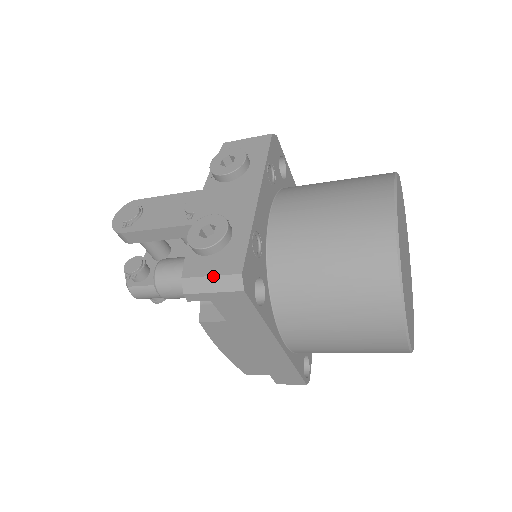
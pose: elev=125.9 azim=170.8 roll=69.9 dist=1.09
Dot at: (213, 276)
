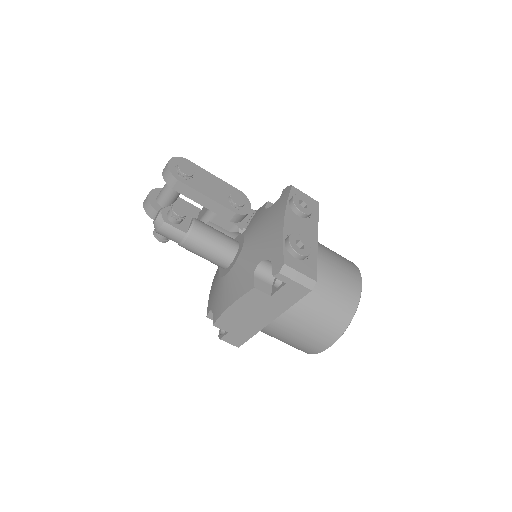
Dot at: (302, 273)
